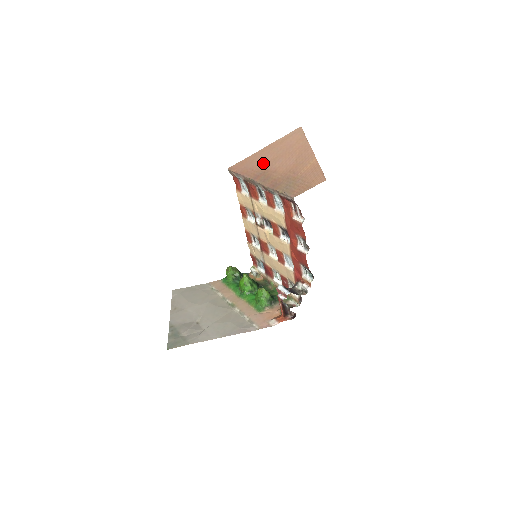
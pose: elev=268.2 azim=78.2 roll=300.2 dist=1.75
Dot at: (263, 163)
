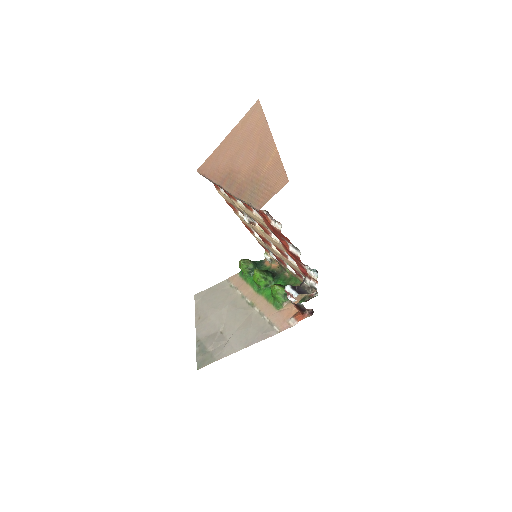
Dot at: (227, 160)
